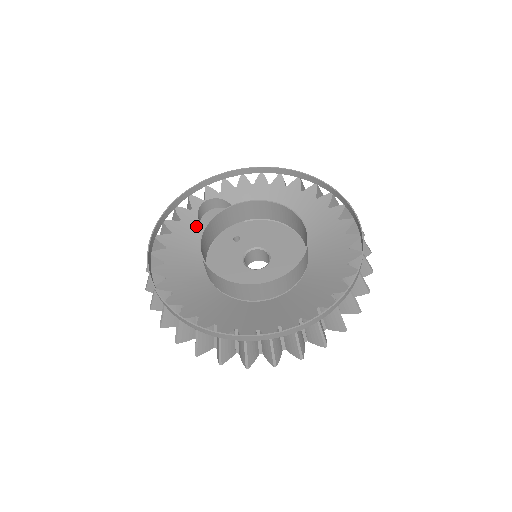
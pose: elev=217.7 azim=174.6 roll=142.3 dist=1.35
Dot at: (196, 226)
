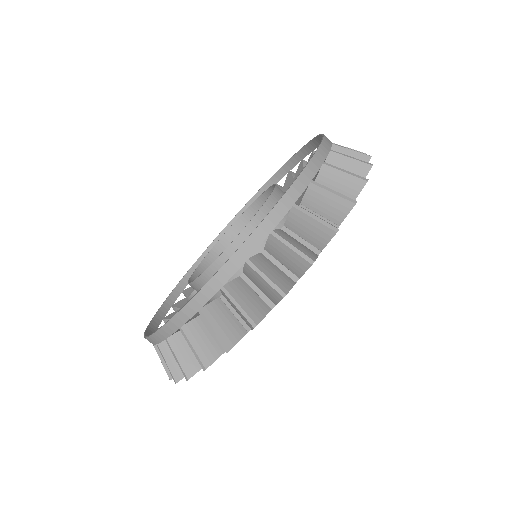
Dot at: occluded
